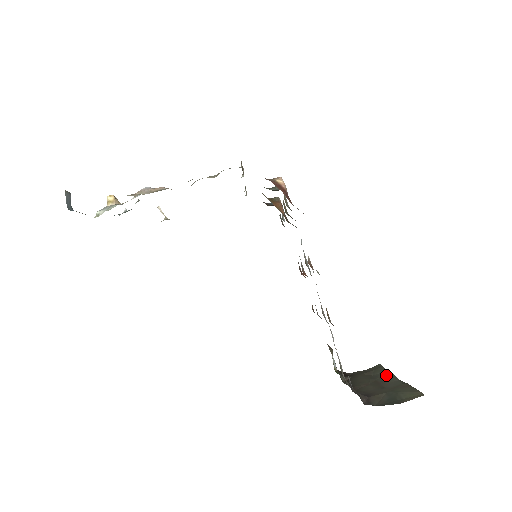
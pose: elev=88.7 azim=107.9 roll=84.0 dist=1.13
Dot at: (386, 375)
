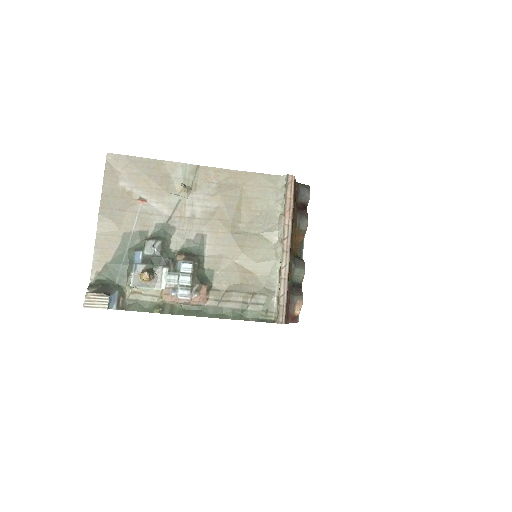
Dot at: occluded
